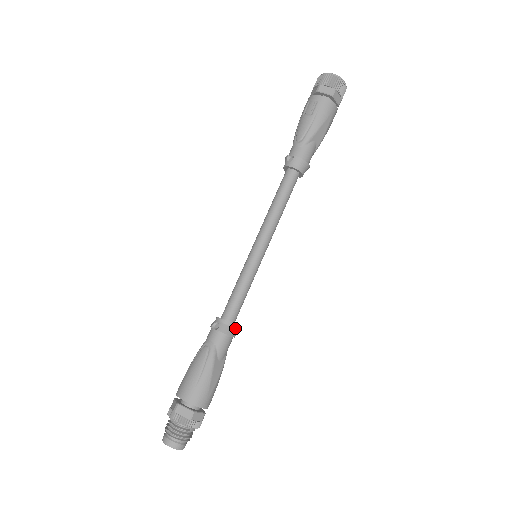
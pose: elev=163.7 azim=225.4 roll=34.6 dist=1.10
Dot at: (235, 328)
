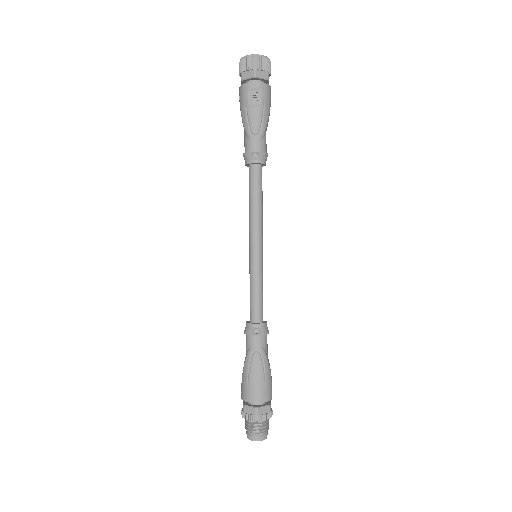
Dot at: (266, 324)
